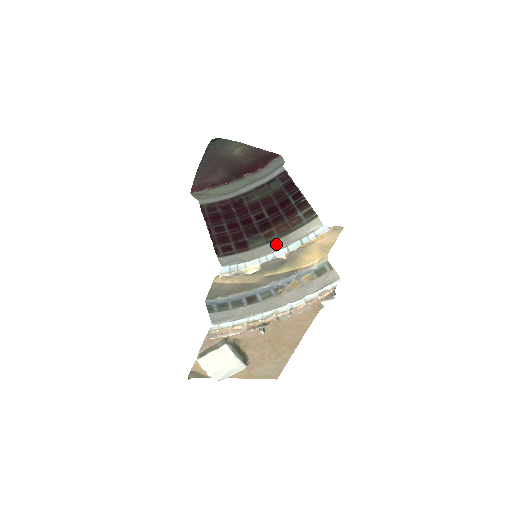
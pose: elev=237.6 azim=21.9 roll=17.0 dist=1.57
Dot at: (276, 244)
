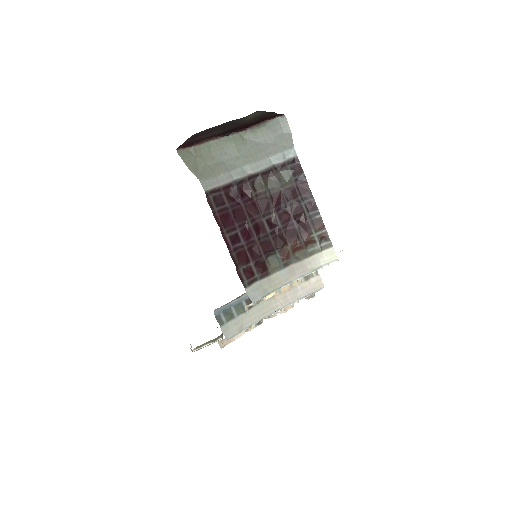
Dot at: (294, 270)
